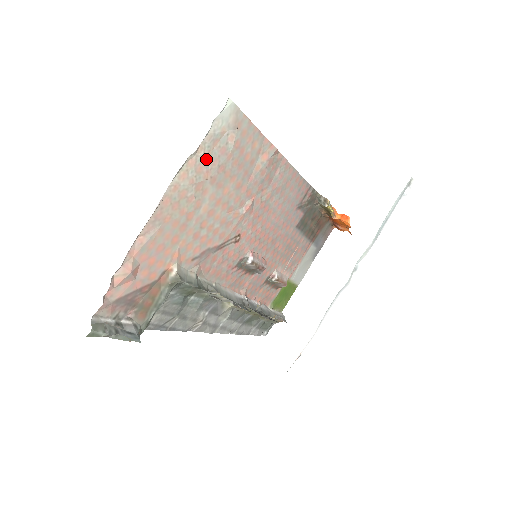
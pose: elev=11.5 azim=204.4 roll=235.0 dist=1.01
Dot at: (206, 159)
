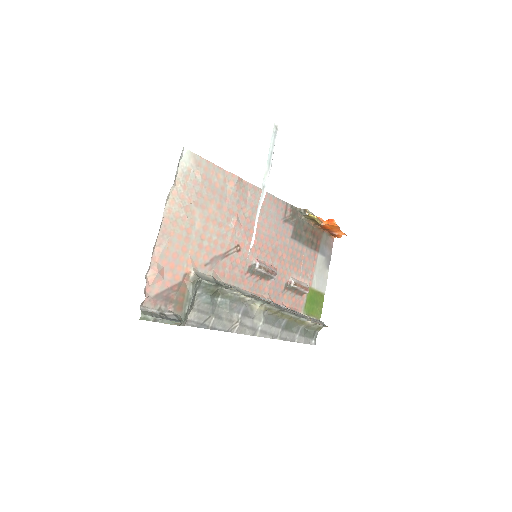
Dot at: (184, 189)
